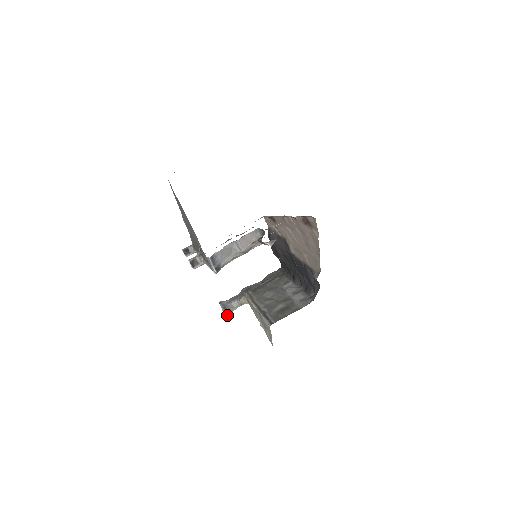
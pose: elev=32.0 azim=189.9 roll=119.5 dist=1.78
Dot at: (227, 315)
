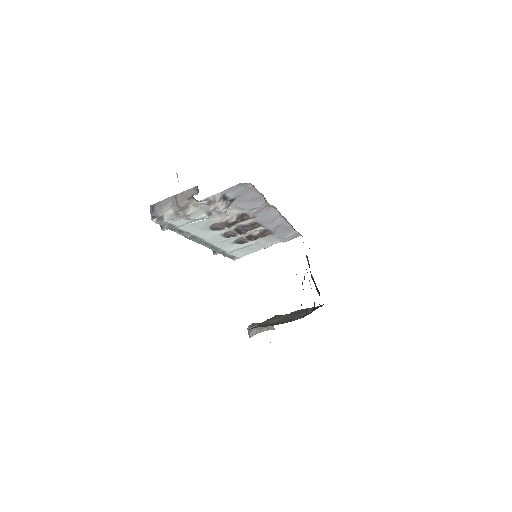
Dot at: (251, 335)
